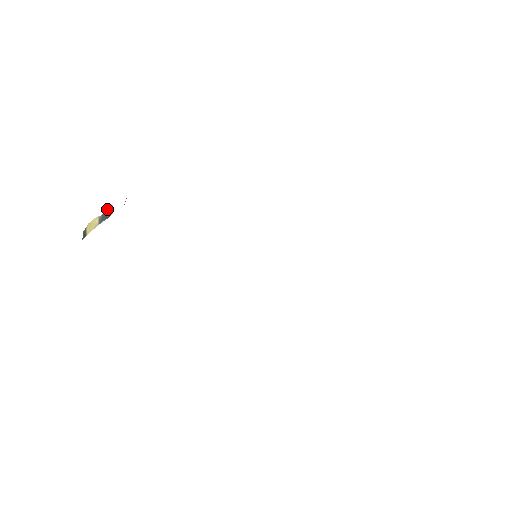
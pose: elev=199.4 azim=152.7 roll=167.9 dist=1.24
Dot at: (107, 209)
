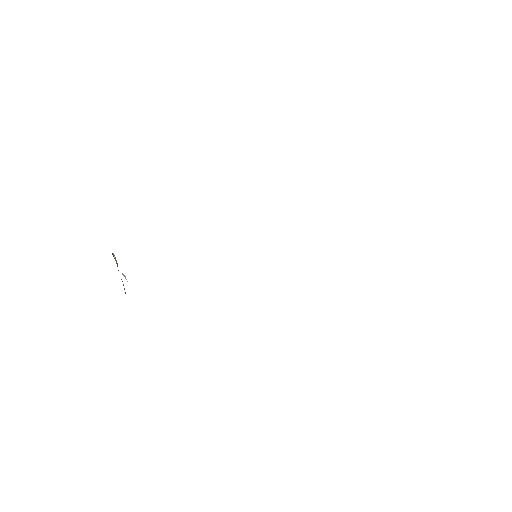
Dot at: occluded
